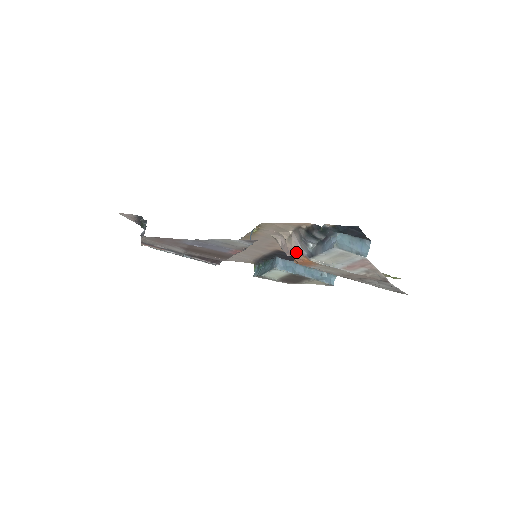
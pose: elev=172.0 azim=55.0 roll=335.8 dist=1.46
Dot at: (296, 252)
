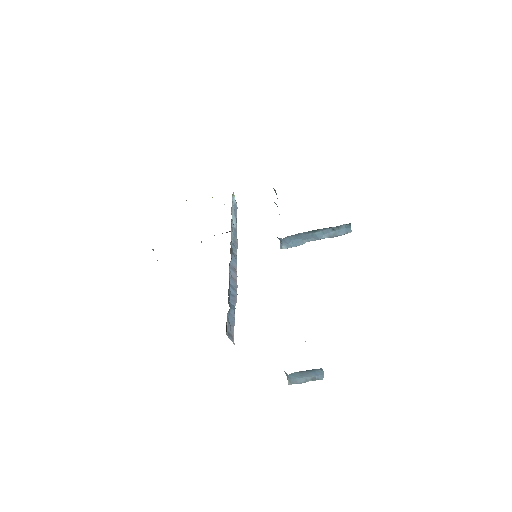
Dot at: occluded
